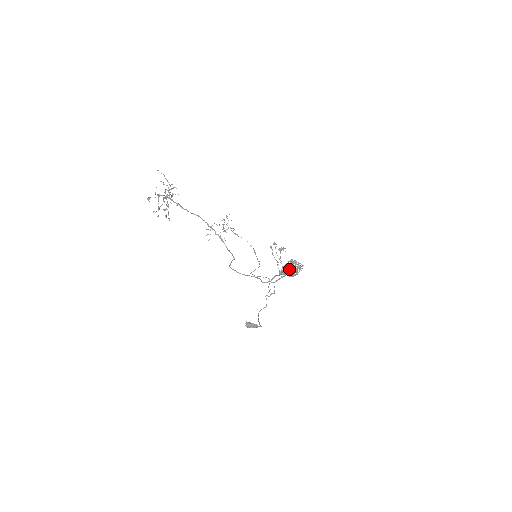
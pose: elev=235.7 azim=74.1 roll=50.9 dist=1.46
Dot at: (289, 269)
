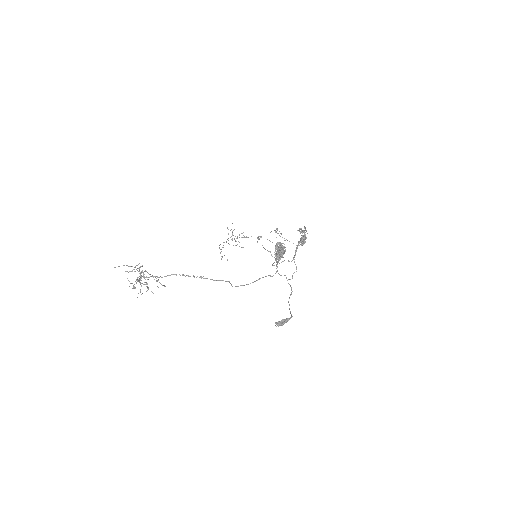
Dot at: occluded
